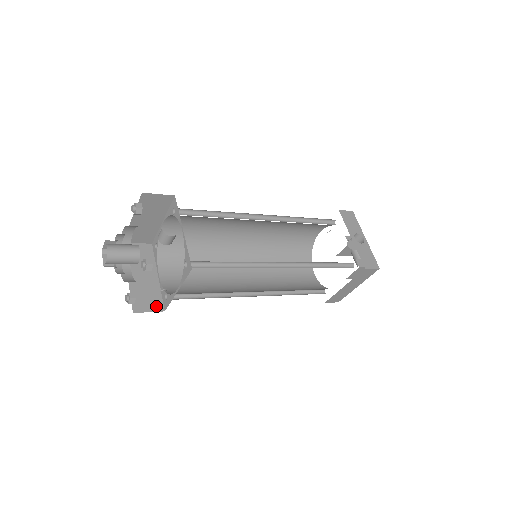
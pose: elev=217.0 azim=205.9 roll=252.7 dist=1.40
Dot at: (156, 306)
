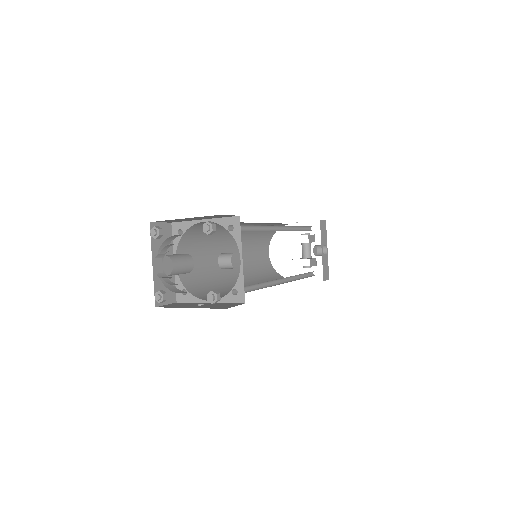
Dot at: (171, 297)
